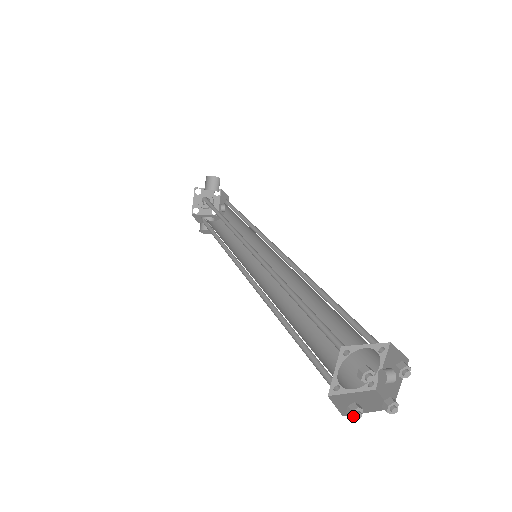
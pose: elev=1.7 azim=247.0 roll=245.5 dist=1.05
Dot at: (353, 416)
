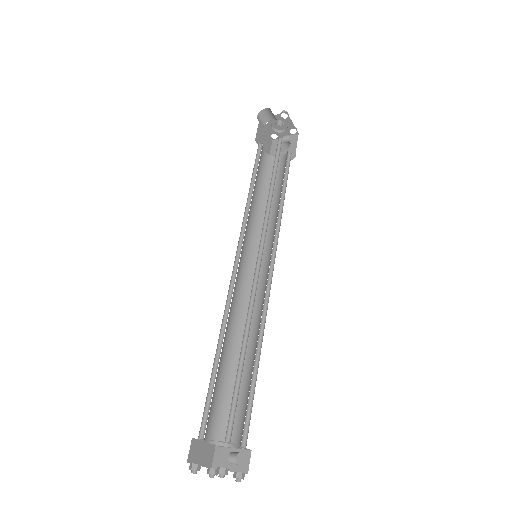
Dot at: (211, 474)
